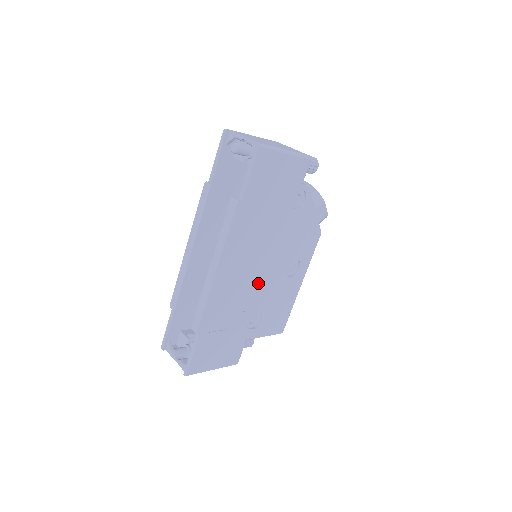
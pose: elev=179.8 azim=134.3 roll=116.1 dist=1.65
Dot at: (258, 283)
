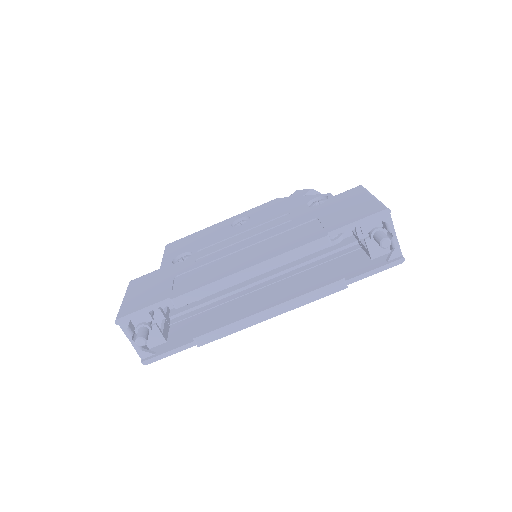
Dot at: occluded
